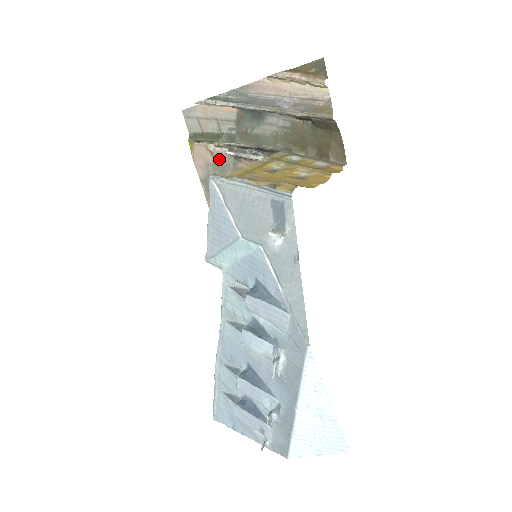
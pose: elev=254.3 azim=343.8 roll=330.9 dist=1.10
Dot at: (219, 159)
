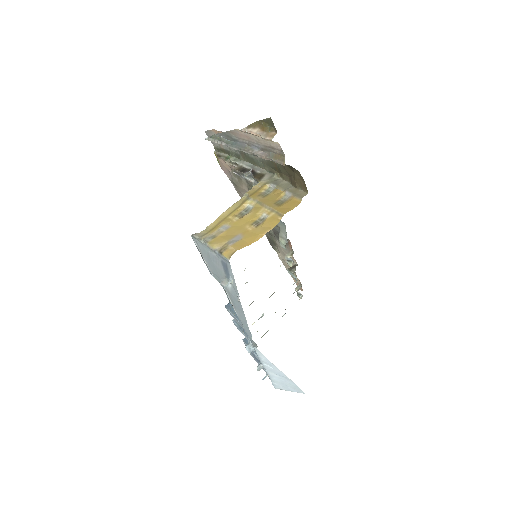
Dot at: occluded
